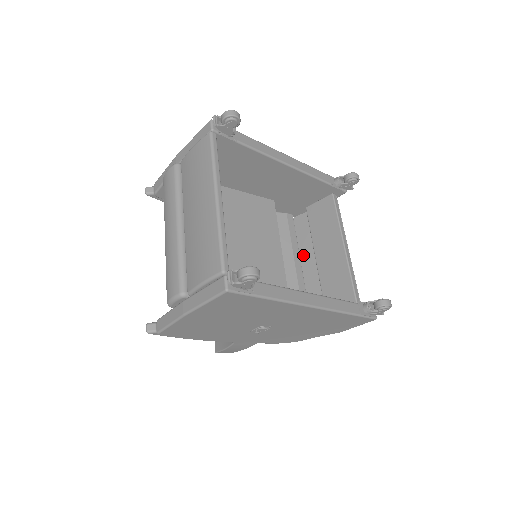
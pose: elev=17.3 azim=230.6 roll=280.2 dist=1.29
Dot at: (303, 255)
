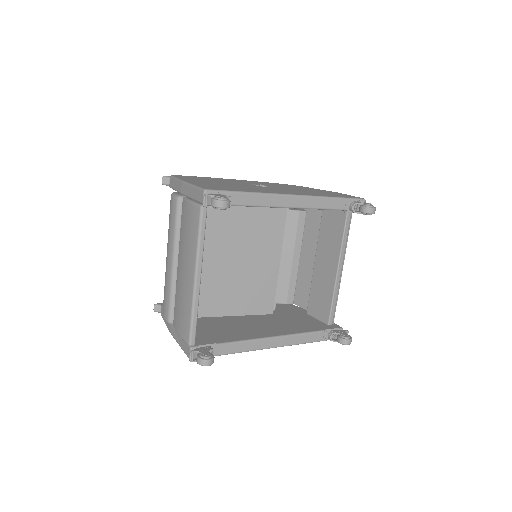
Dot at: (309, 245)
